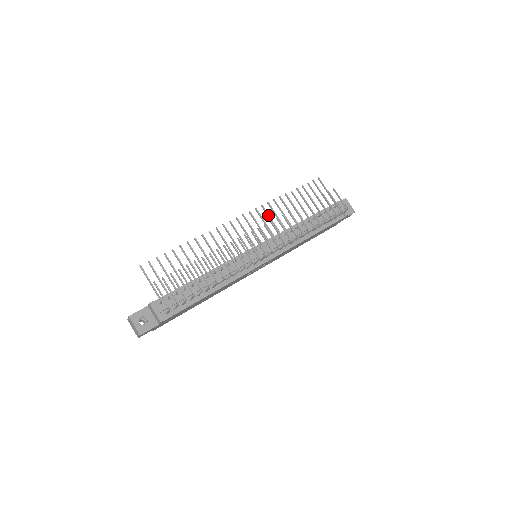
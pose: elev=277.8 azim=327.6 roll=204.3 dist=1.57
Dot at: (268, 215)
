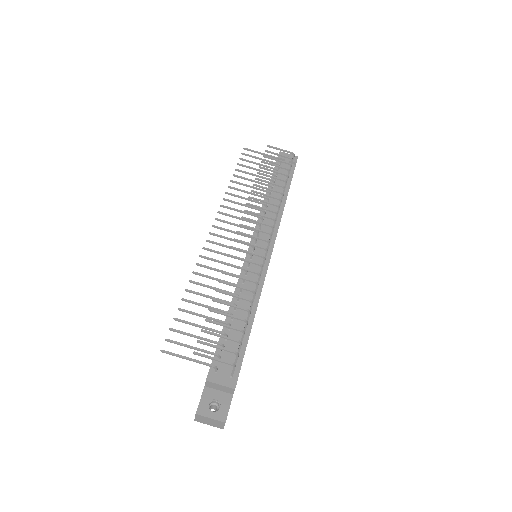
Dot at: (234, 209)
